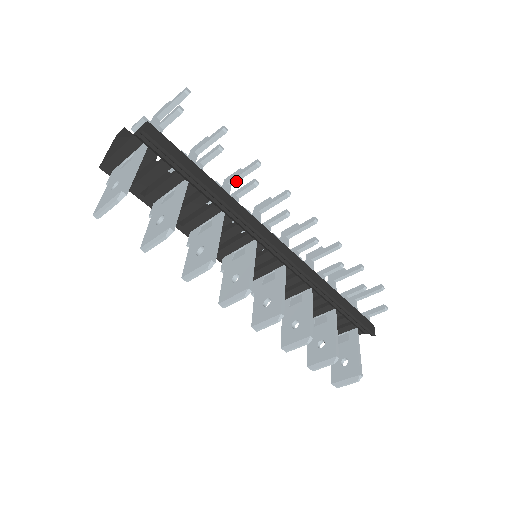
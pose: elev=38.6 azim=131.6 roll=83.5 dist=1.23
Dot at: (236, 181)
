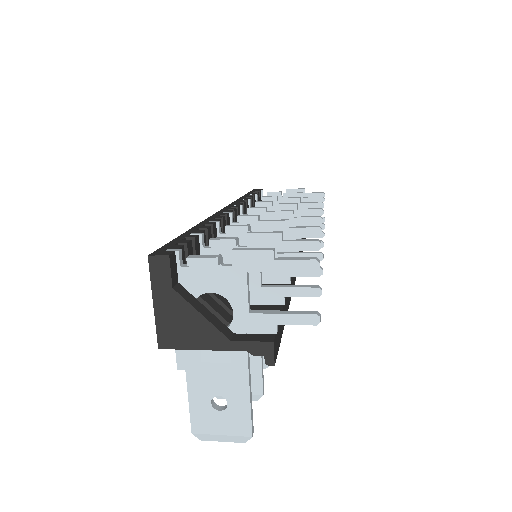
Dot at: occluded
